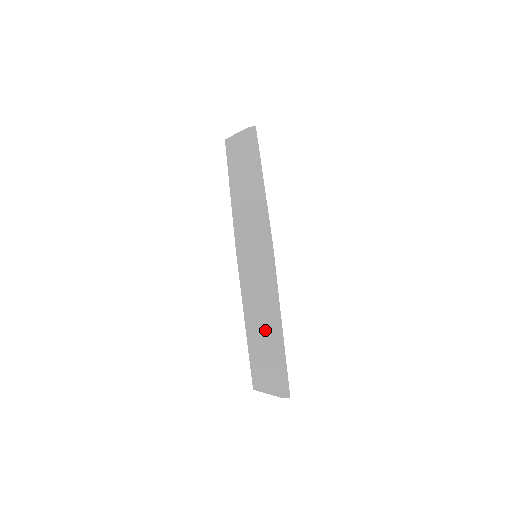
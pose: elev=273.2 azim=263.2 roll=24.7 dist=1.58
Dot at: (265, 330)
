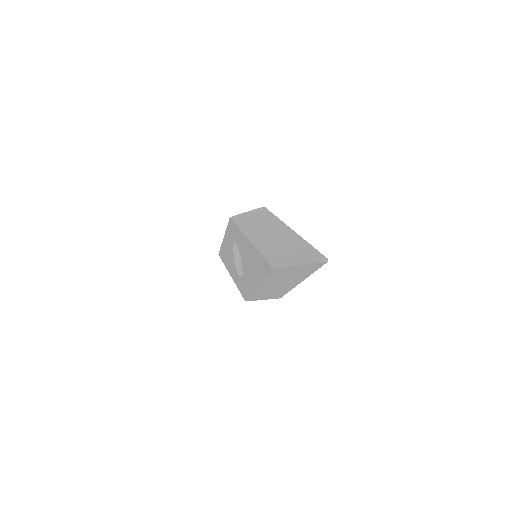
Dot at: (273, 236)
